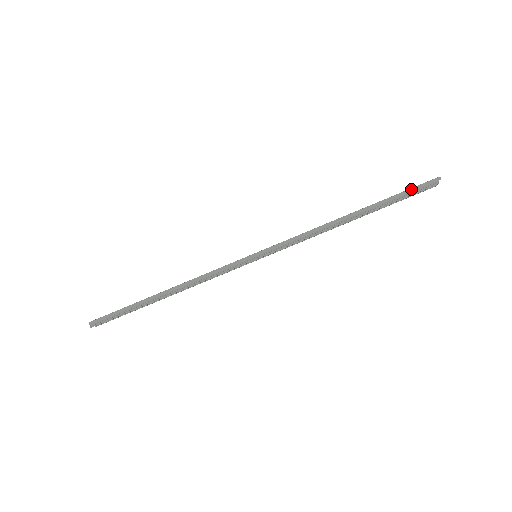
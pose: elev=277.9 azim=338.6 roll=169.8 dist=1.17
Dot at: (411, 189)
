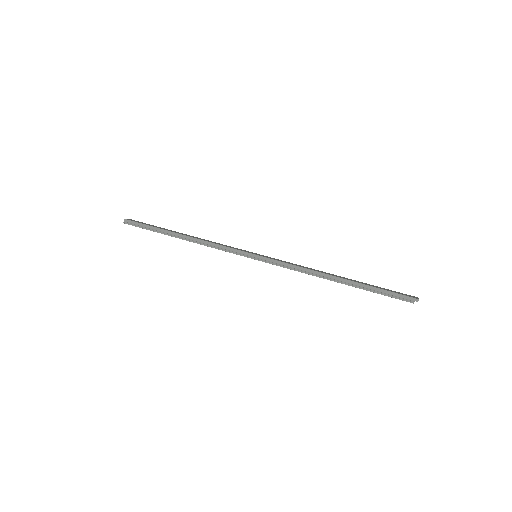
Dot at: (392, 292)
